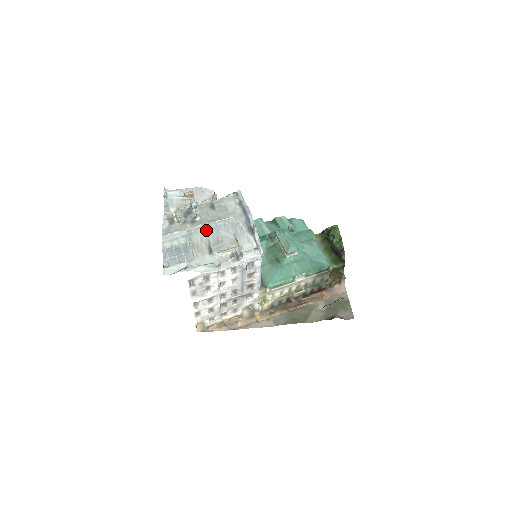
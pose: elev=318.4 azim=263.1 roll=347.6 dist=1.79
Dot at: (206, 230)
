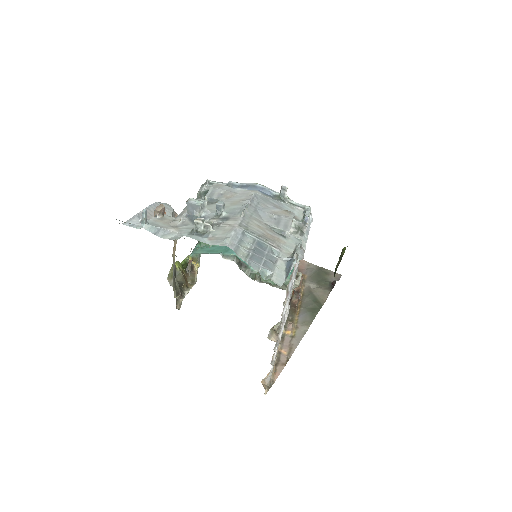
Dot at: (252, 216)
